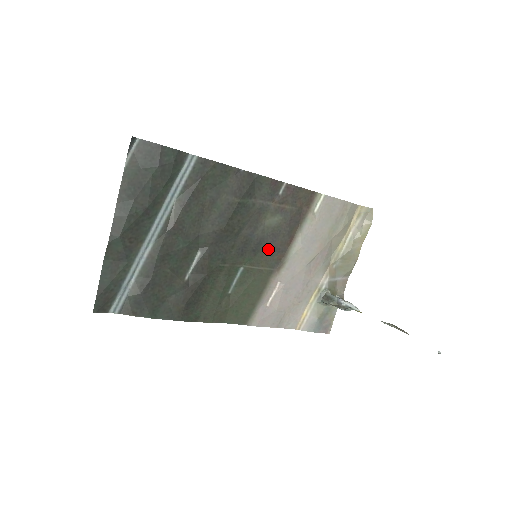
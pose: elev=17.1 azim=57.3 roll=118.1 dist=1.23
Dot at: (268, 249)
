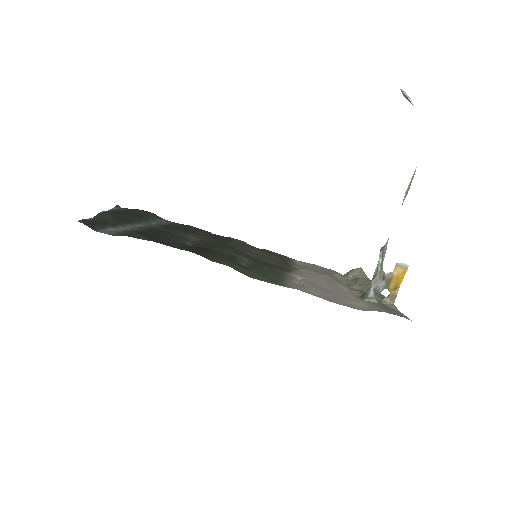
Dot at: (268, 263)
